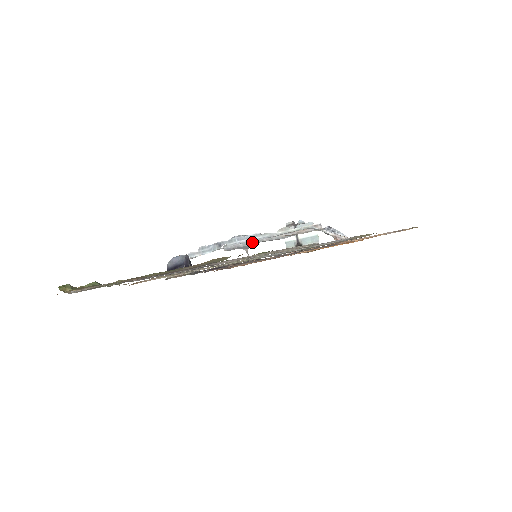
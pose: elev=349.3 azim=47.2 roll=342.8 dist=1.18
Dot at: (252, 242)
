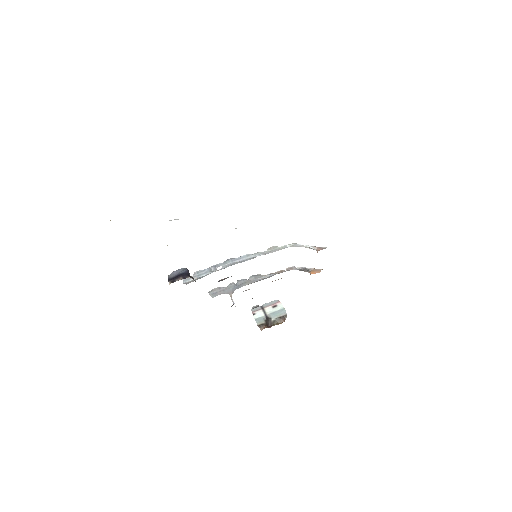
Dot at: (237, 284)
